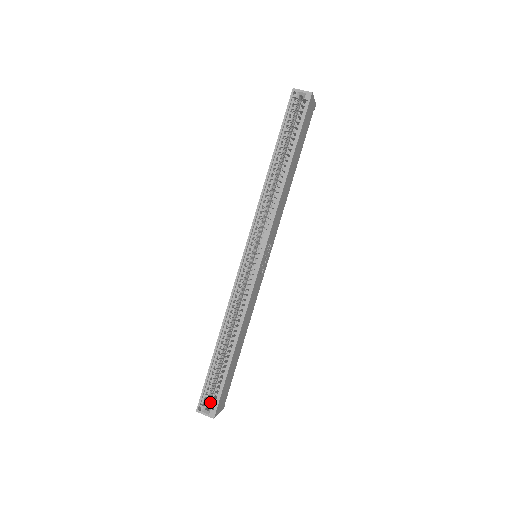
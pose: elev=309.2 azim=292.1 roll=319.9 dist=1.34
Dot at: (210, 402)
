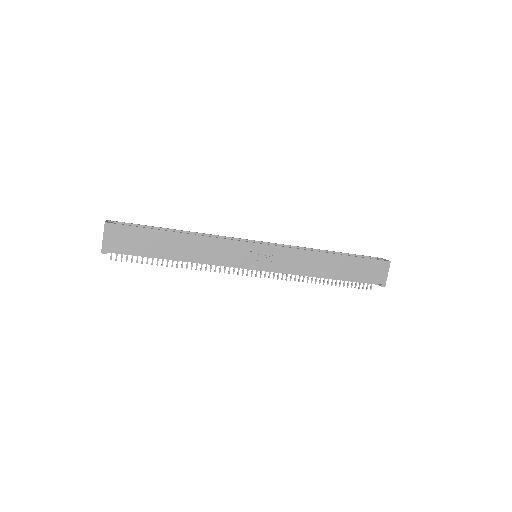
Dot at: occluded
